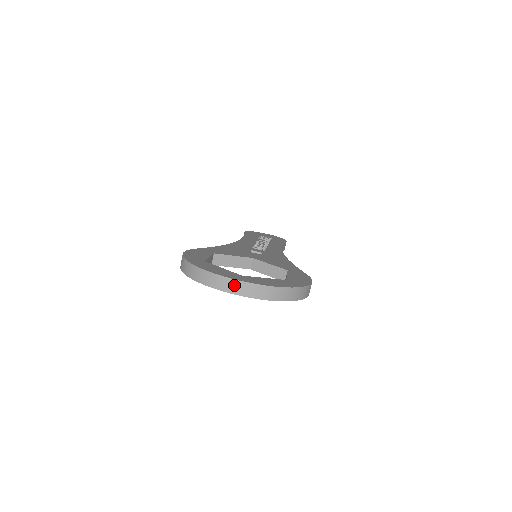
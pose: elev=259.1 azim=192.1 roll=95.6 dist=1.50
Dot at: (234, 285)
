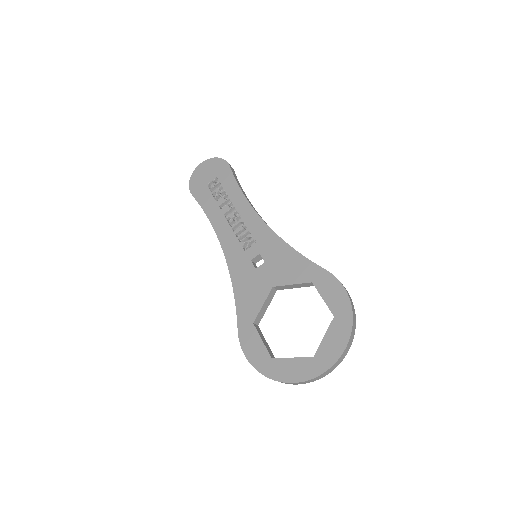
Dot at: (322, 376)
